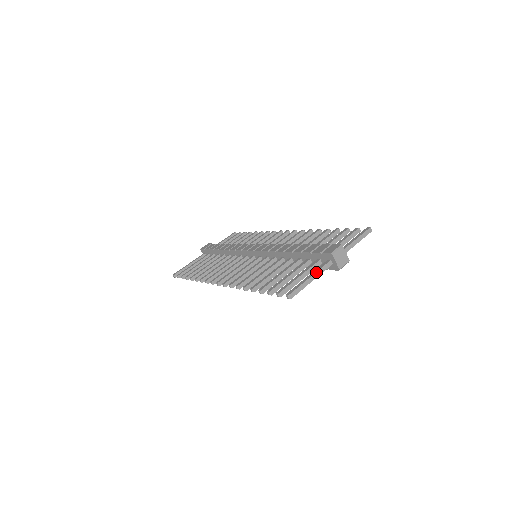
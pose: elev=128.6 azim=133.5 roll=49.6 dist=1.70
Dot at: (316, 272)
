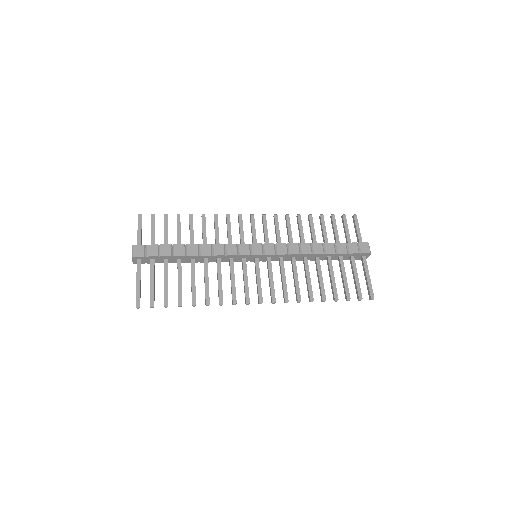
Dot at: occluded
